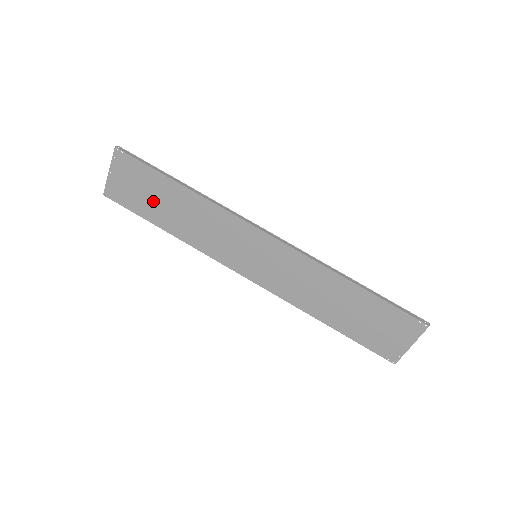
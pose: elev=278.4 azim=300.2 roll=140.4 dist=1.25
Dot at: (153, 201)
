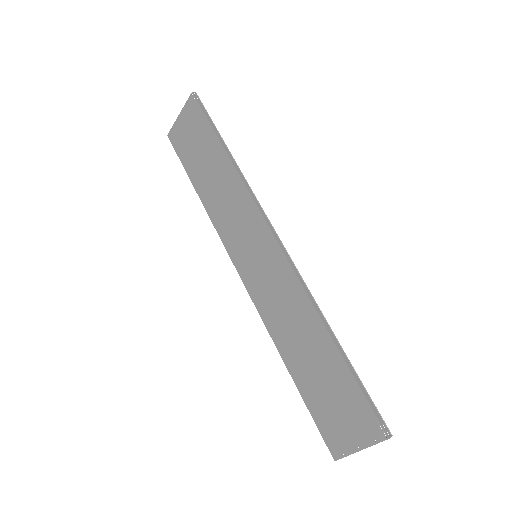
Dot at: (199, 158)
